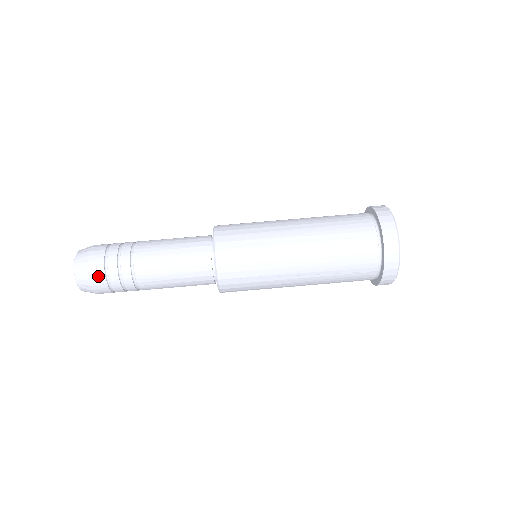
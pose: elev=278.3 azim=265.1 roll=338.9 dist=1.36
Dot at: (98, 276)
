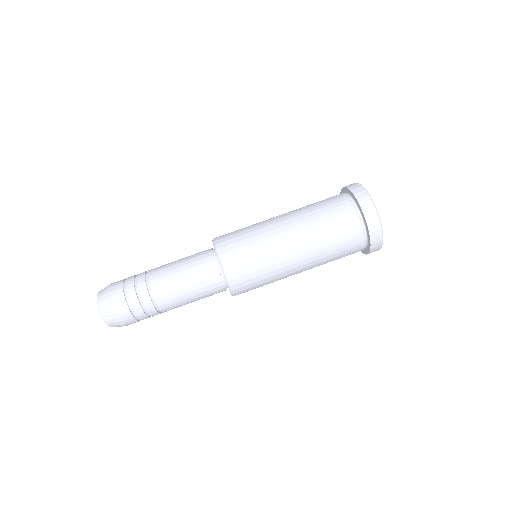
Dot at: (119, 302)
